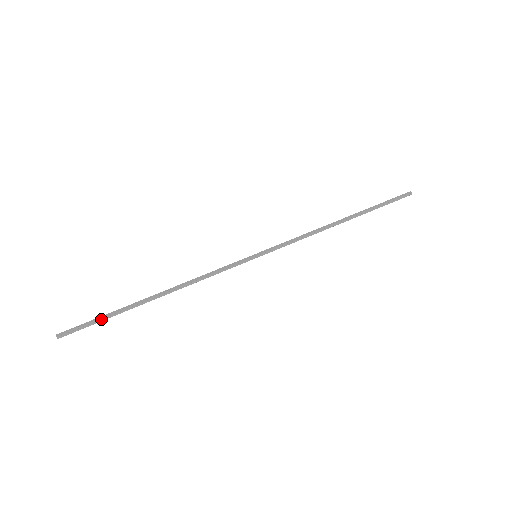
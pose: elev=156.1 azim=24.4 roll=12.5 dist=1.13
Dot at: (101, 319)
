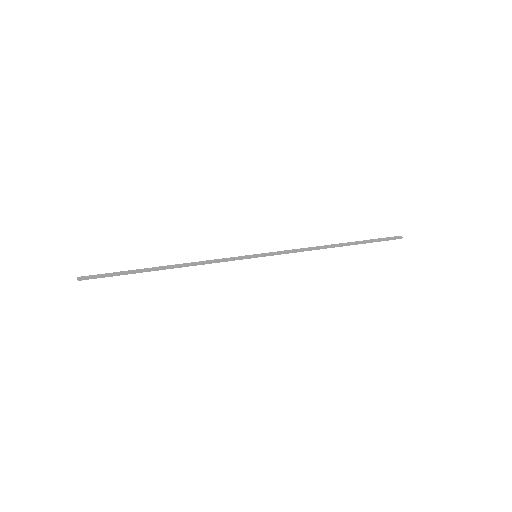
Dot at: (116, 273)
